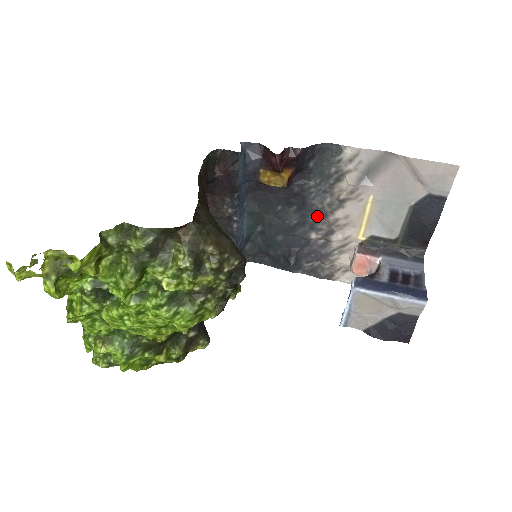
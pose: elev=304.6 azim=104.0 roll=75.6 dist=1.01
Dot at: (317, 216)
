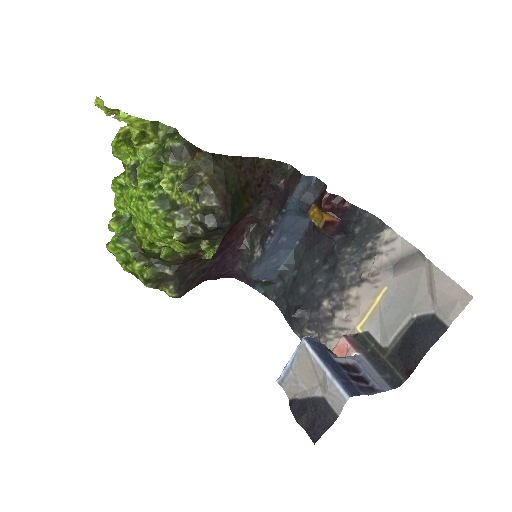
Dot at: (338, 285)
